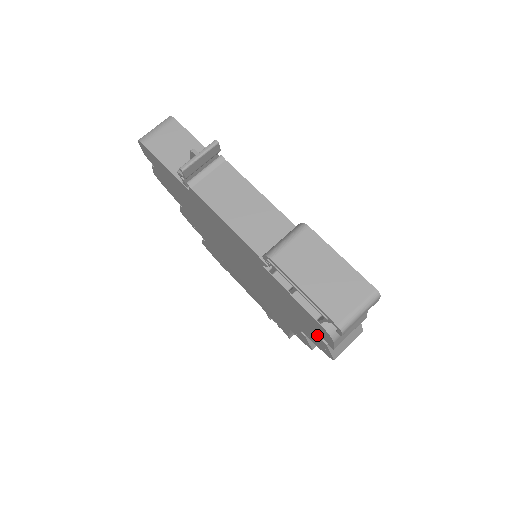
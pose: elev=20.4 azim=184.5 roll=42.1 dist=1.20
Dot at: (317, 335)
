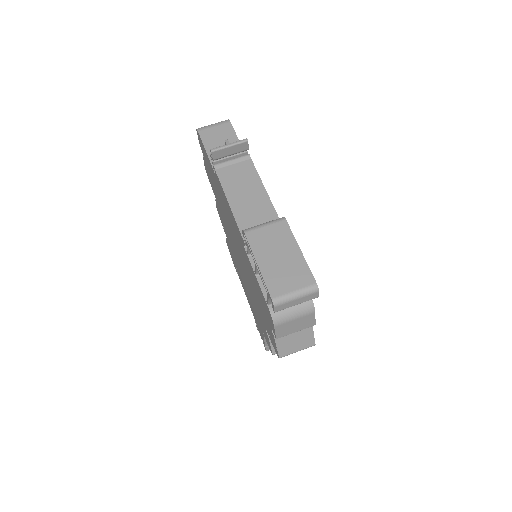
Dot at: (269, 325)
